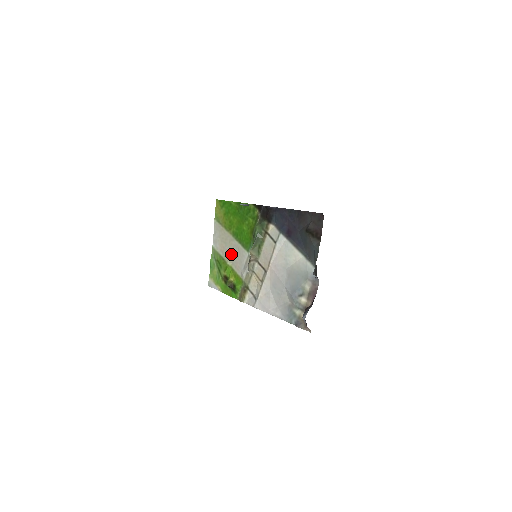
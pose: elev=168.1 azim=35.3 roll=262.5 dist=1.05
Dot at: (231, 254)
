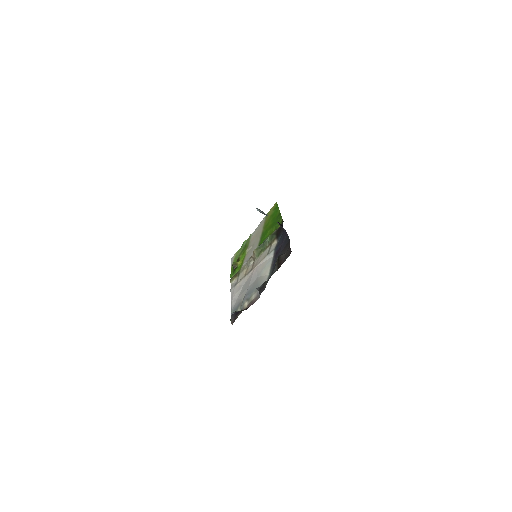
Dot at: (252, 245)
